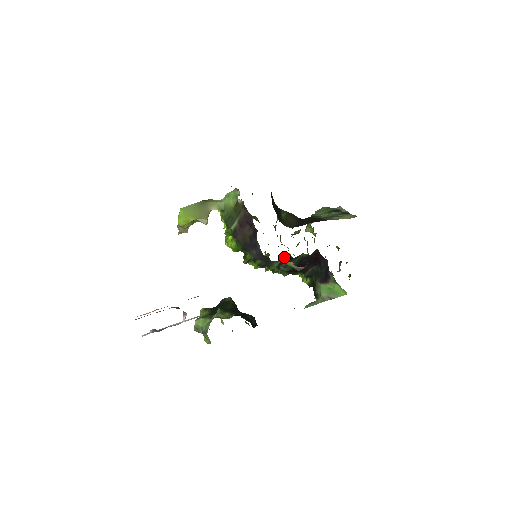
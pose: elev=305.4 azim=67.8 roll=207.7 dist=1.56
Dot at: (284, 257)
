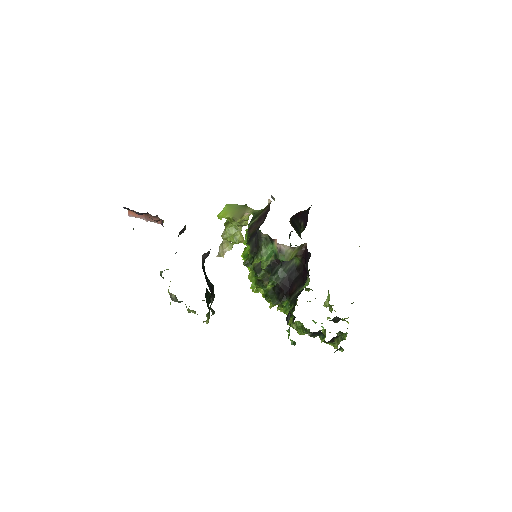
Dot at: occluded
